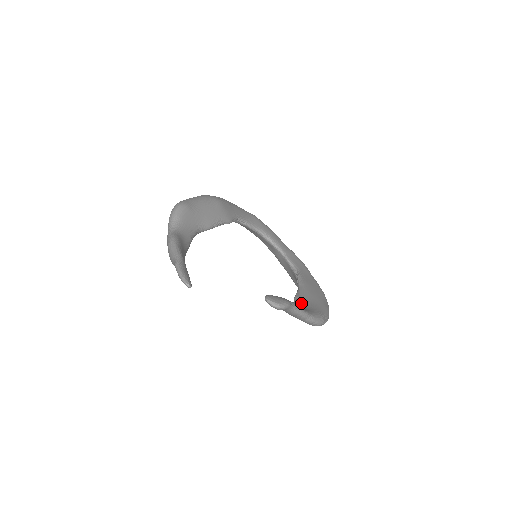
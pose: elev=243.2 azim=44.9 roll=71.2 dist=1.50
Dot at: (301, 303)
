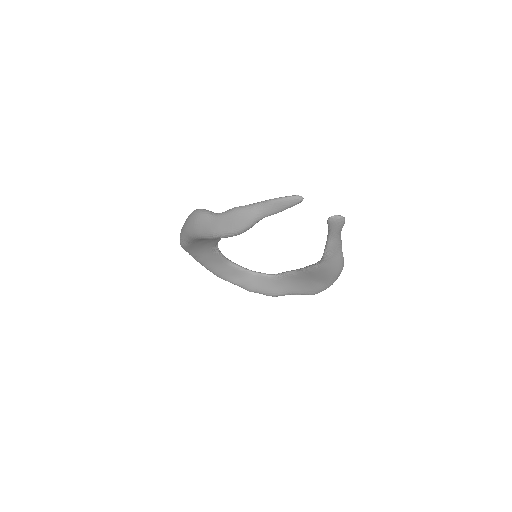
Dot at: occluded
